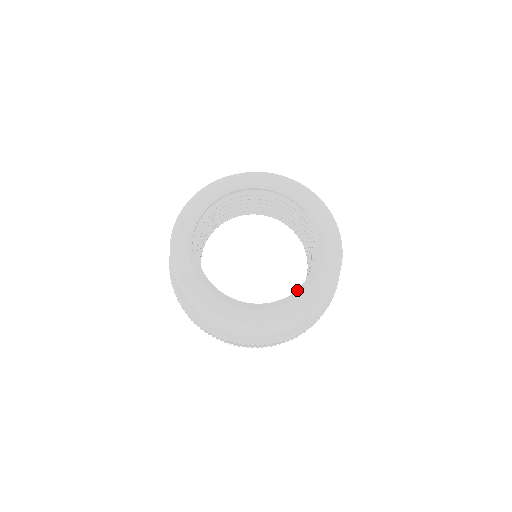
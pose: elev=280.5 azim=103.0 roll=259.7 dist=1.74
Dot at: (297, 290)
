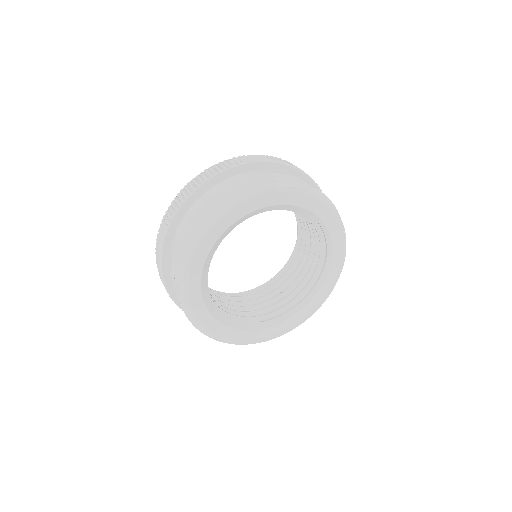
Dot at: (267, 320)
